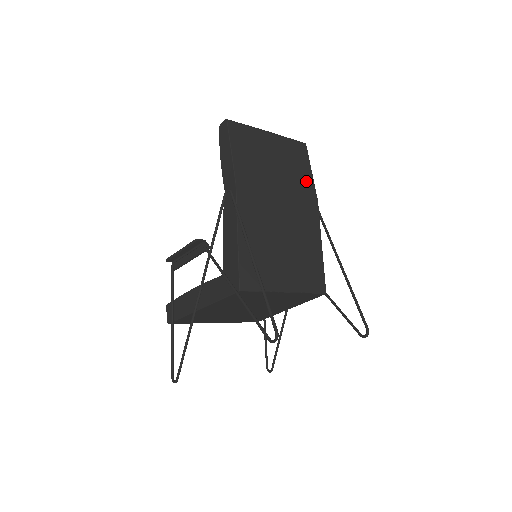
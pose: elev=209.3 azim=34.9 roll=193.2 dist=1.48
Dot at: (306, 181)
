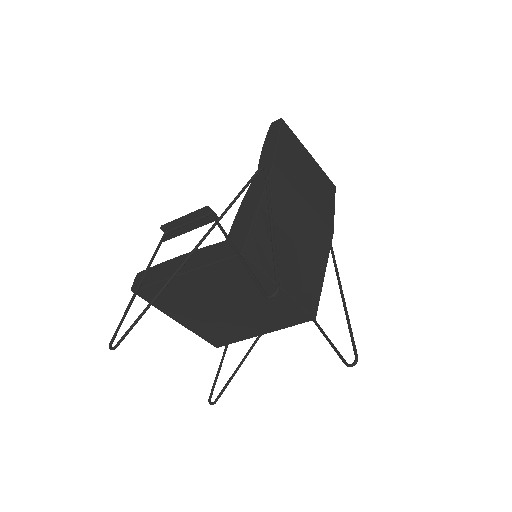
Dot at: (328, 211)
